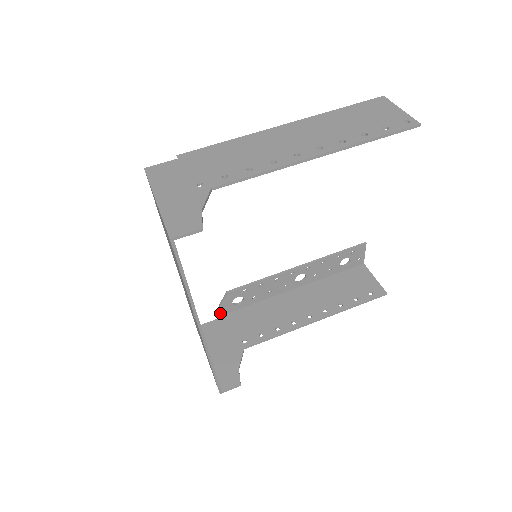
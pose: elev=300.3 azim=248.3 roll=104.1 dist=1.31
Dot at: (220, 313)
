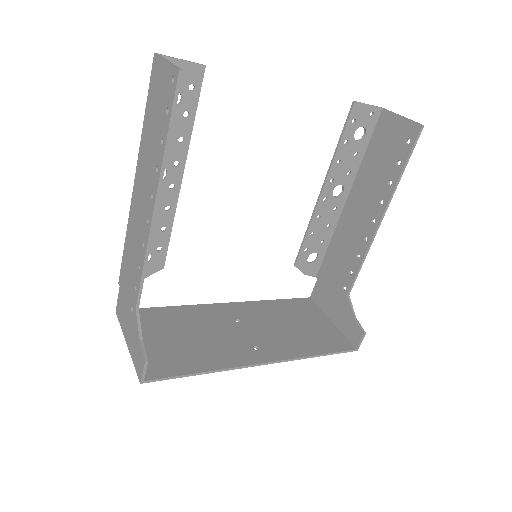
Dot at: (313, 276)
